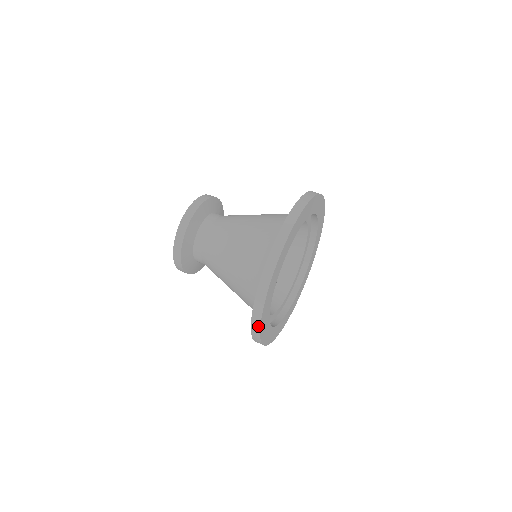
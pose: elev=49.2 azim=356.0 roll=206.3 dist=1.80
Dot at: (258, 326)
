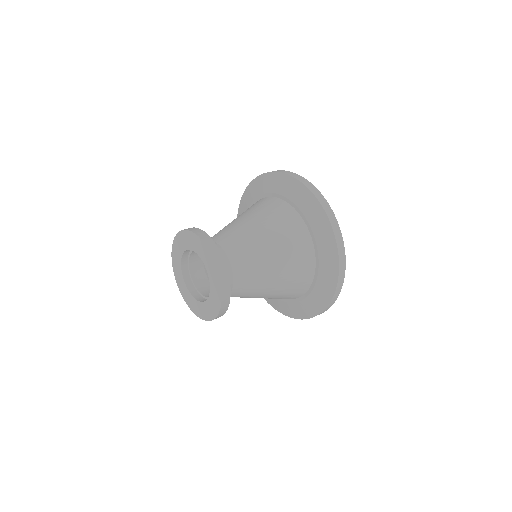
Dot at: (329, 208)
